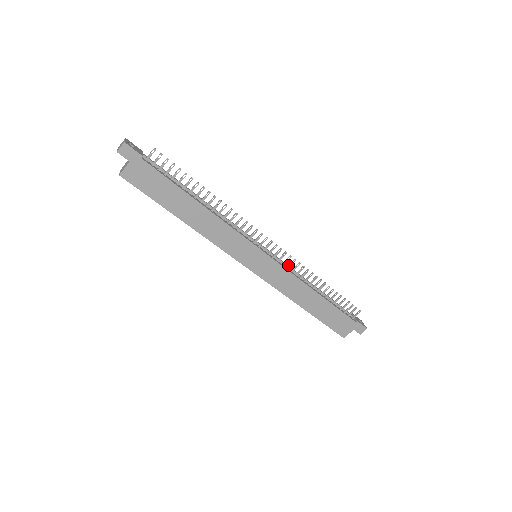
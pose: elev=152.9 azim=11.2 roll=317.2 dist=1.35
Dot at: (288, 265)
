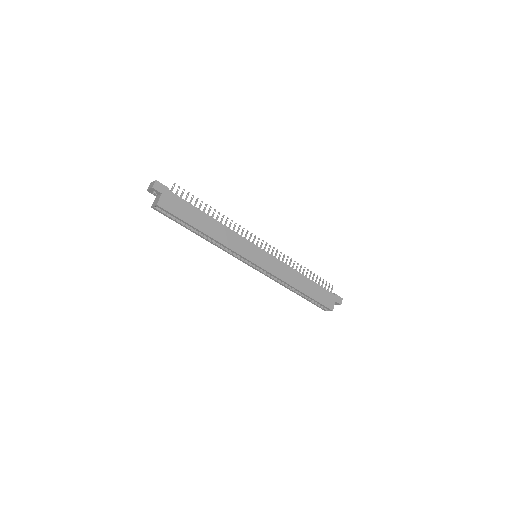
Dot at: (278, 258)
